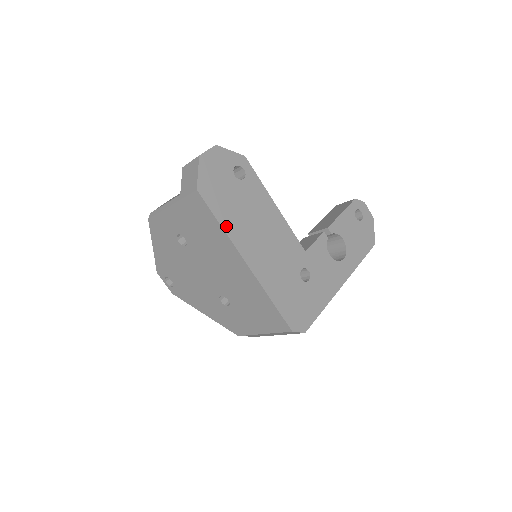
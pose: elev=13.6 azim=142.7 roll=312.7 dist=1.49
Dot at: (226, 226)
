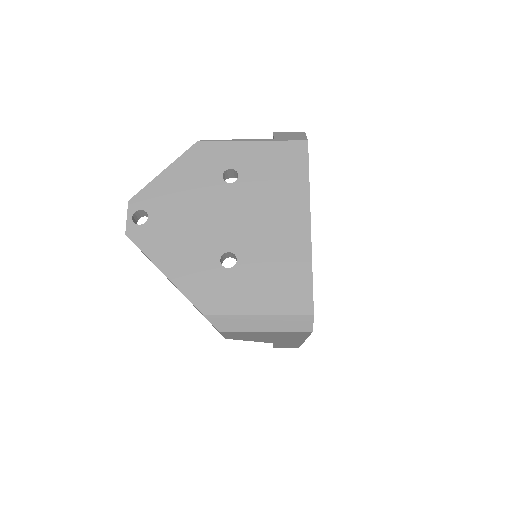
Dot at: (309, 184)
